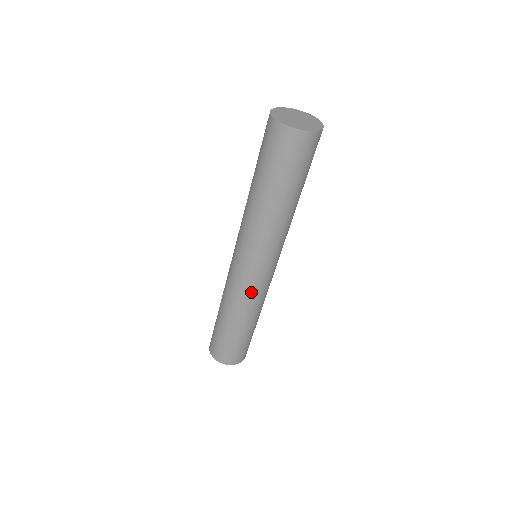
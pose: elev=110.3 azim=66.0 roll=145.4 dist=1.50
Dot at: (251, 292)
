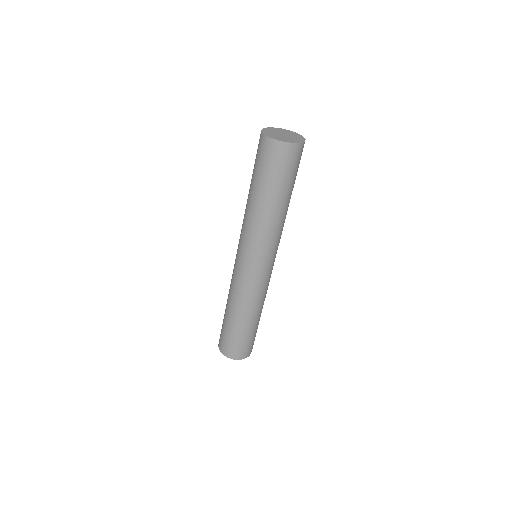
Dot at: (257, 287)
